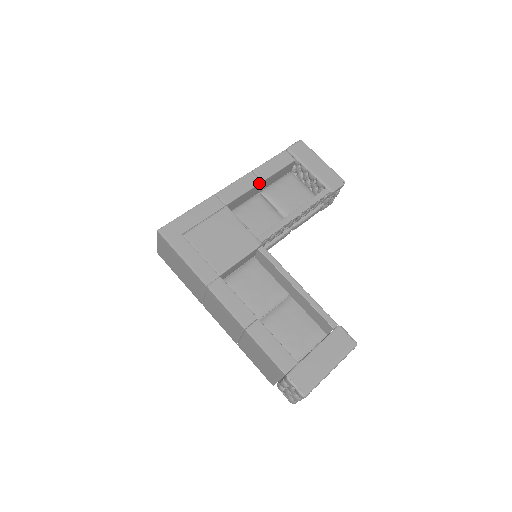
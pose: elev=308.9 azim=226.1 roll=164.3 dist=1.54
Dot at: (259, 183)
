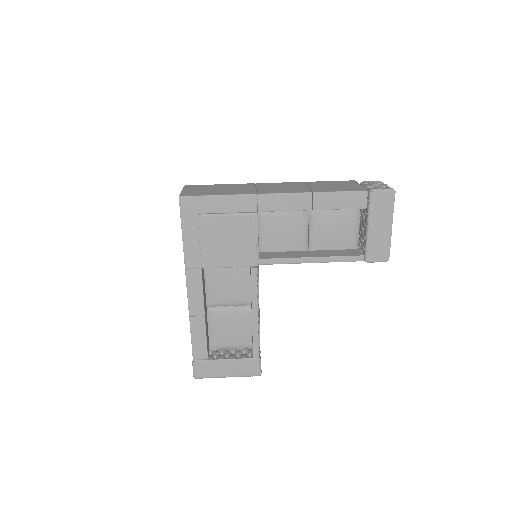
Dot at: occluded
